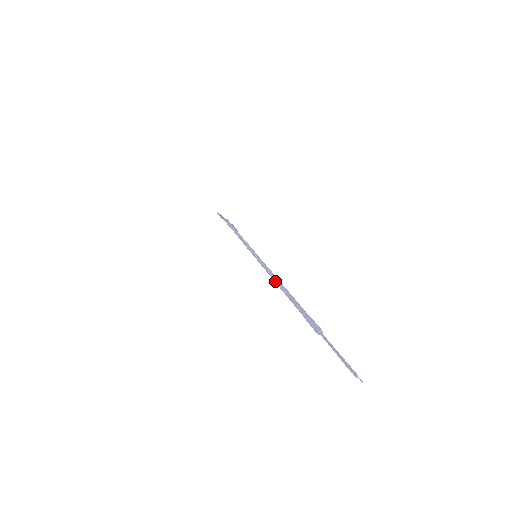
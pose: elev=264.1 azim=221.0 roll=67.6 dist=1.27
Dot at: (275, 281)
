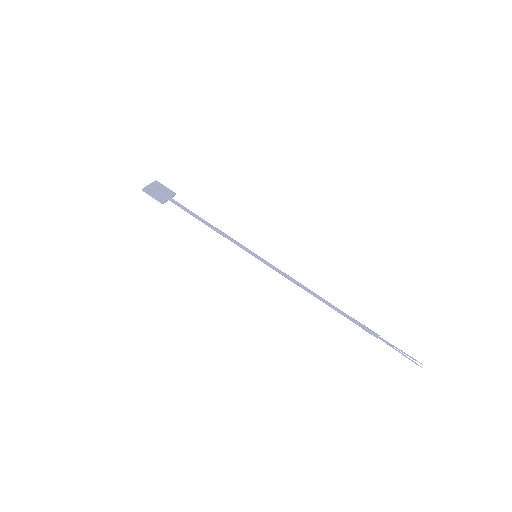
Dot at: occluded
